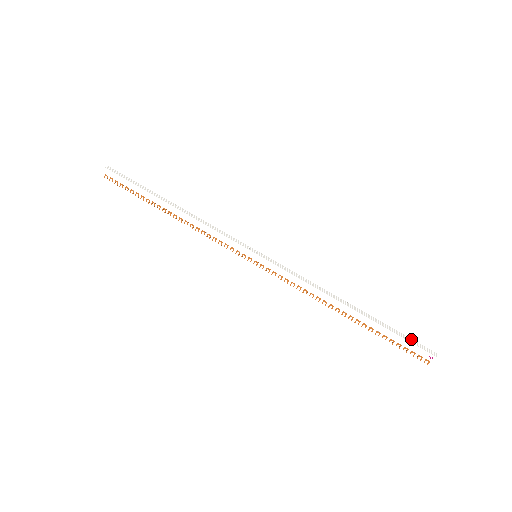
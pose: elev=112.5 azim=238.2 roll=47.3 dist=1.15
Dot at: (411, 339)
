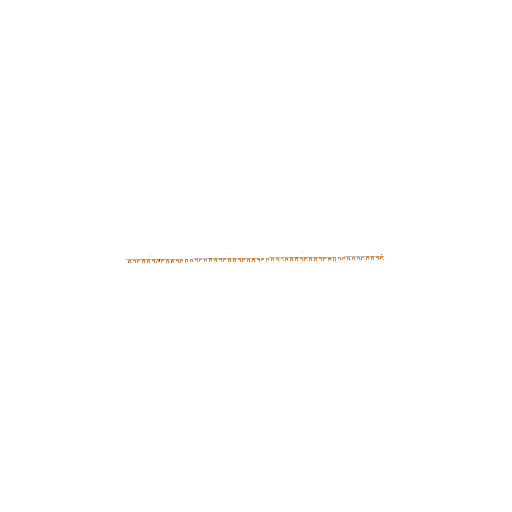
Dot at: (366, 252)
